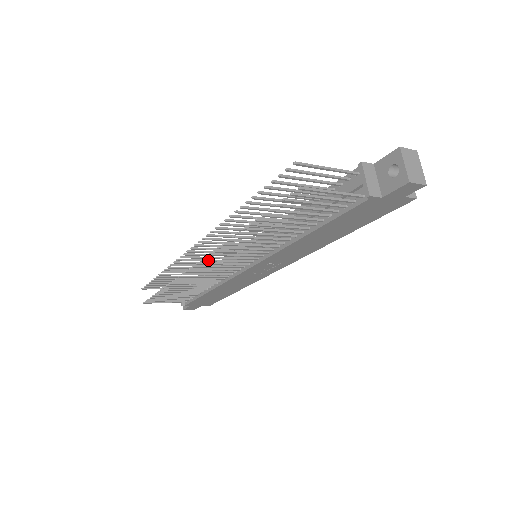
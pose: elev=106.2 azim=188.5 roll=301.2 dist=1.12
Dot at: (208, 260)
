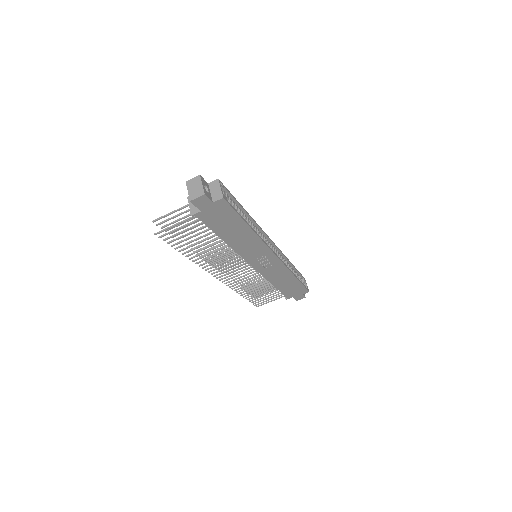
Dot at: (218, 274)
